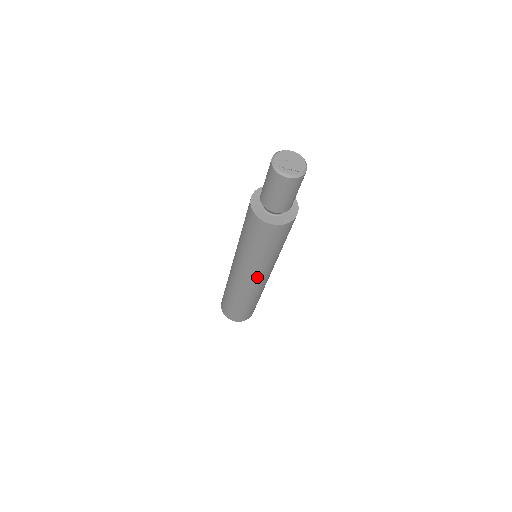
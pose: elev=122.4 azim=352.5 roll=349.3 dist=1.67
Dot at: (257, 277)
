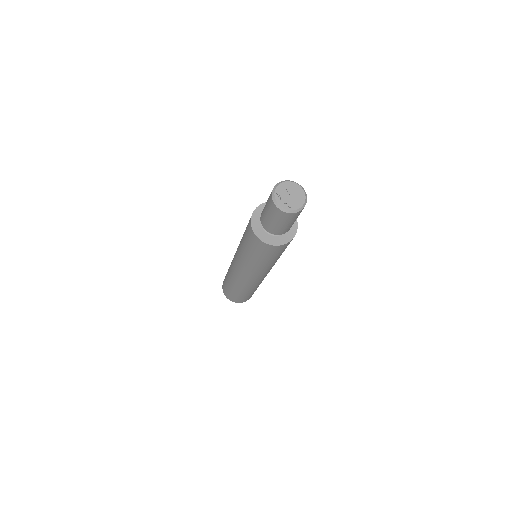
Dot at: (244, 273)
